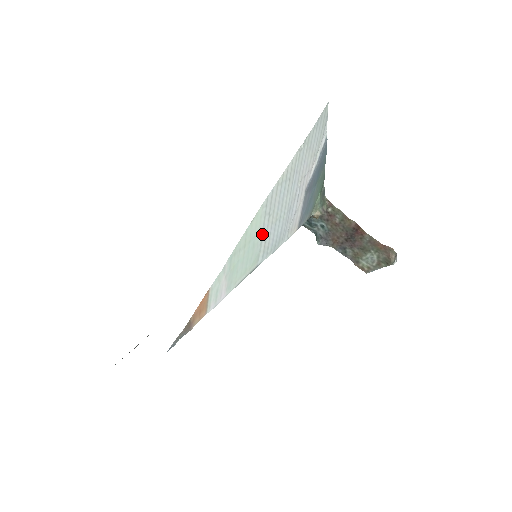
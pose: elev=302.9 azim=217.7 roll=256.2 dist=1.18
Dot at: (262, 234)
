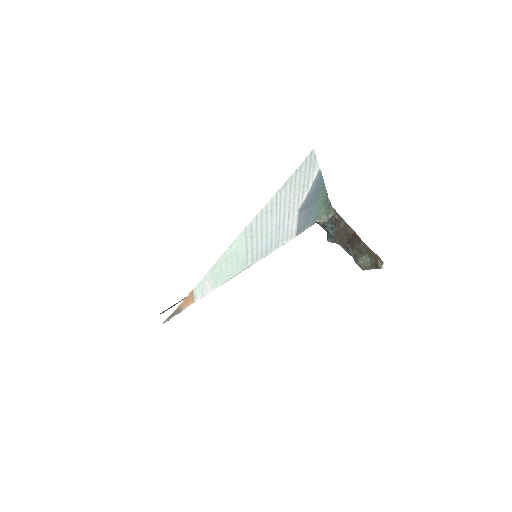
Dot at: (247, 249)
